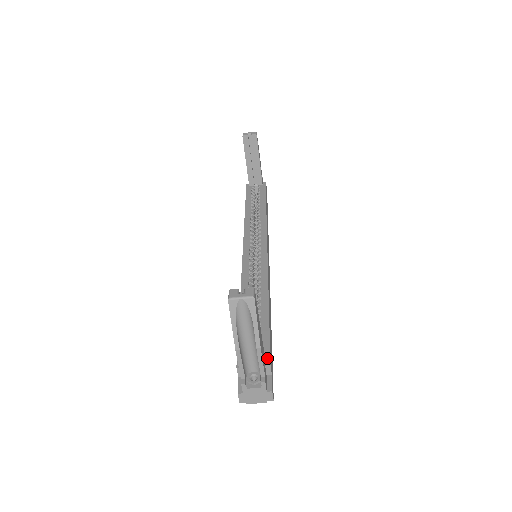
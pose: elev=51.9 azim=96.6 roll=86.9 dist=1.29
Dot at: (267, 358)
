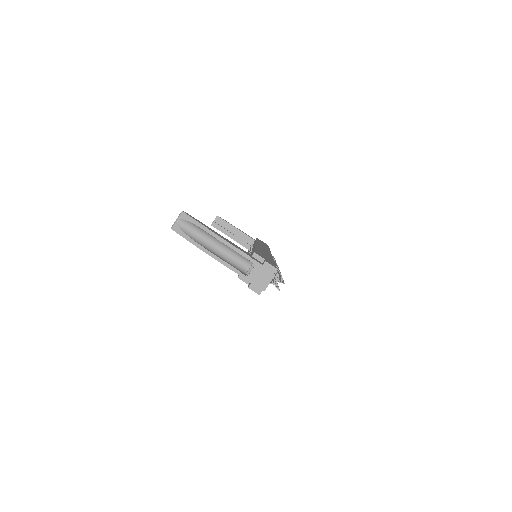
Dot at: (252, 254)
